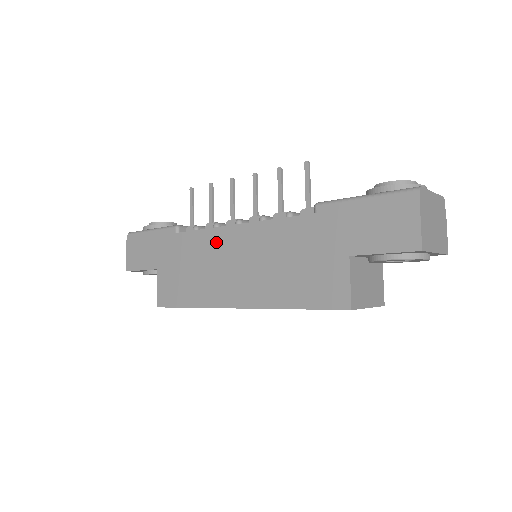
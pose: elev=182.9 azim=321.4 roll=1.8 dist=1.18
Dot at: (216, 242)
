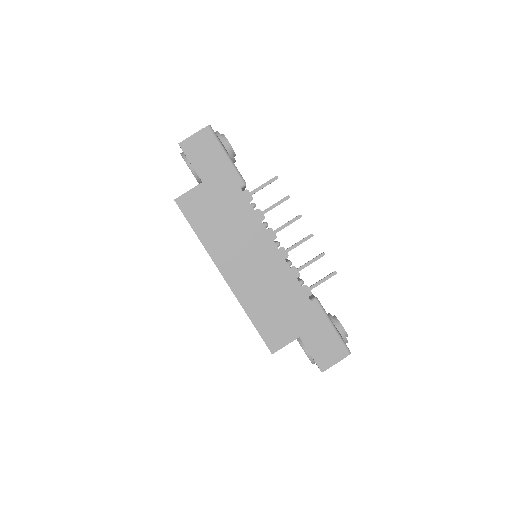
Dot at: (256, 234)
